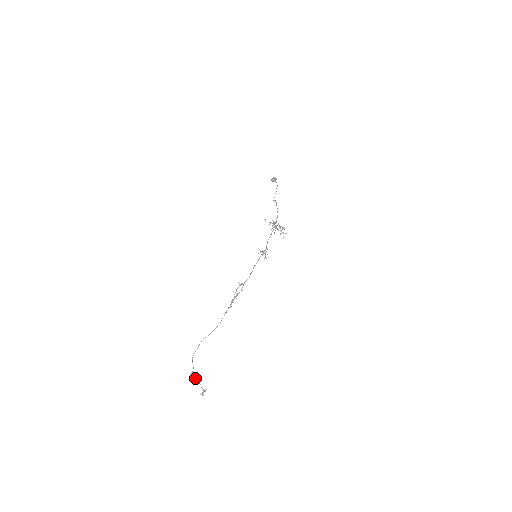
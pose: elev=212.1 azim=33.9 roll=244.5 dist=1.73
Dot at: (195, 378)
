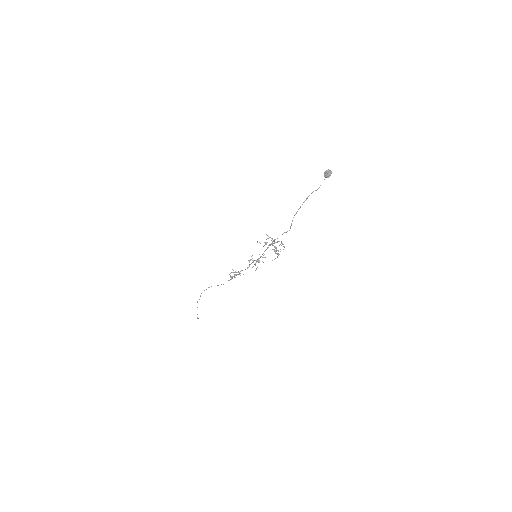
Dot at: occluded
